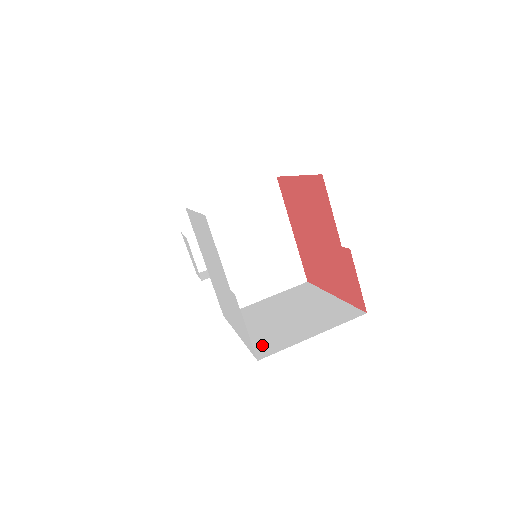
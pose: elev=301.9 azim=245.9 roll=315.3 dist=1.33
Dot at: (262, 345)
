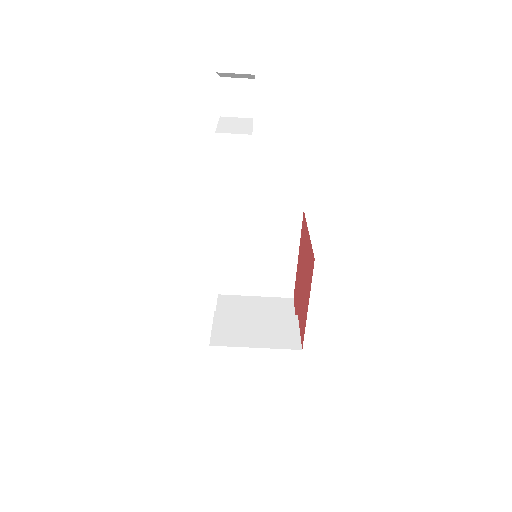
Dot at: (227, 281)
